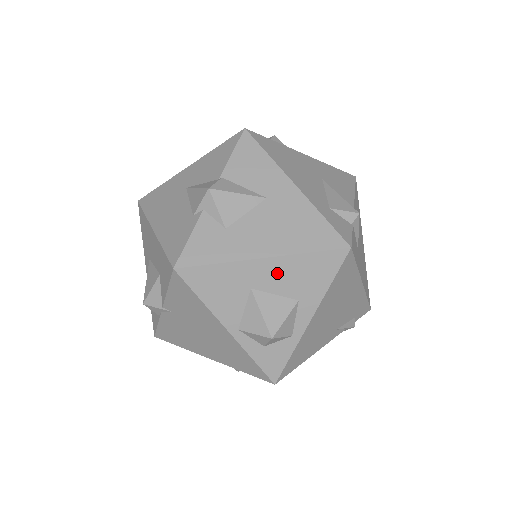
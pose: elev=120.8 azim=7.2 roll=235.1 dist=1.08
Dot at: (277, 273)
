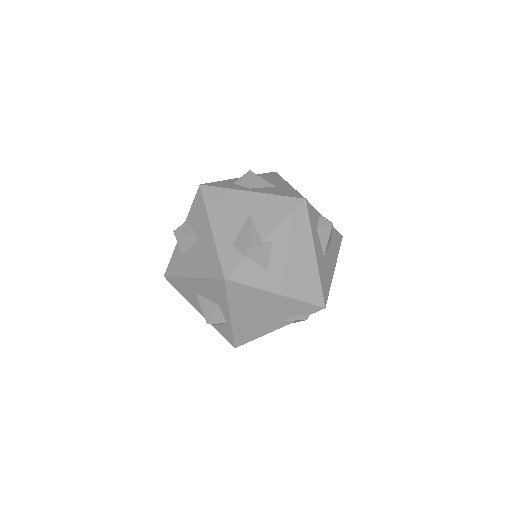
Dot at: (201, 287)
